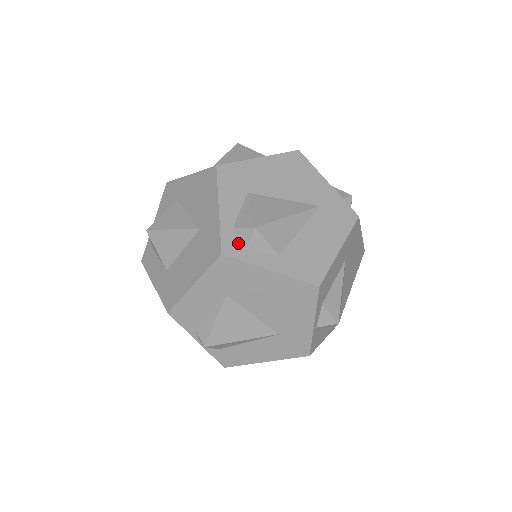
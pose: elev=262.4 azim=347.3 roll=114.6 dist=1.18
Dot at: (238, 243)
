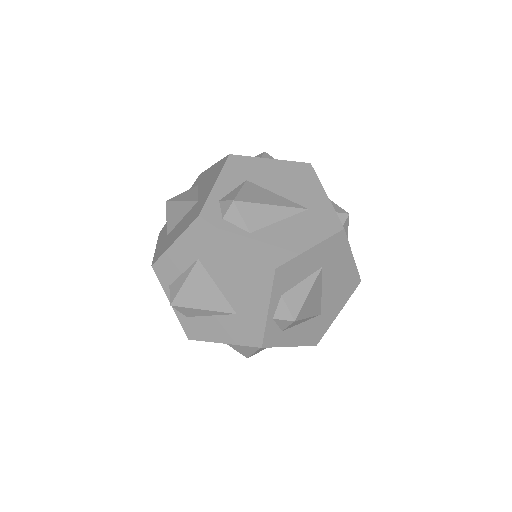
Dot at: (218, 212)
